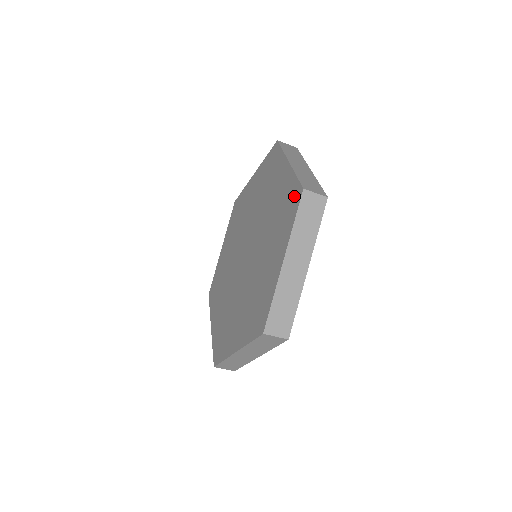
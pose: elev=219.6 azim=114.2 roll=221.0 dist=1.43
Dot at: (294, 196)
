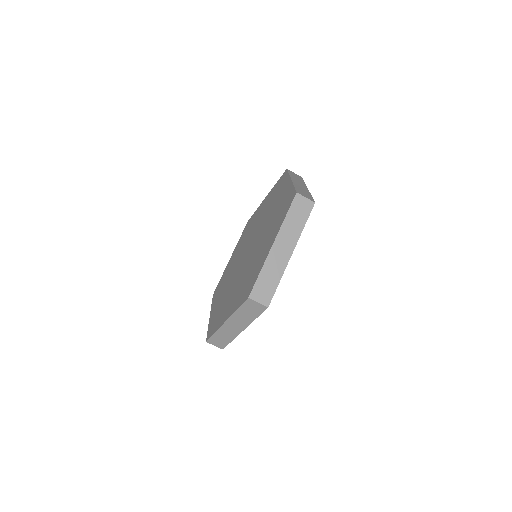
Dot at: (281, 179)
